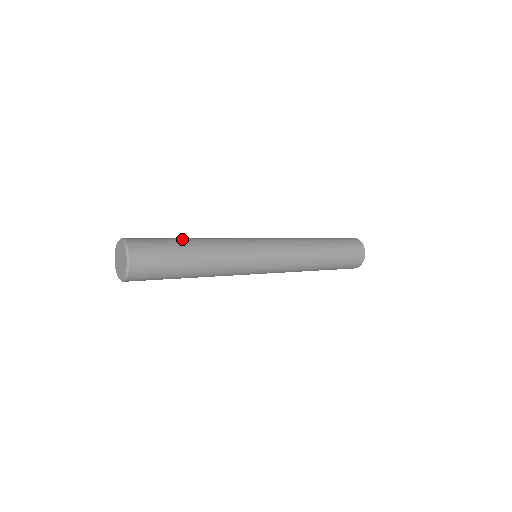
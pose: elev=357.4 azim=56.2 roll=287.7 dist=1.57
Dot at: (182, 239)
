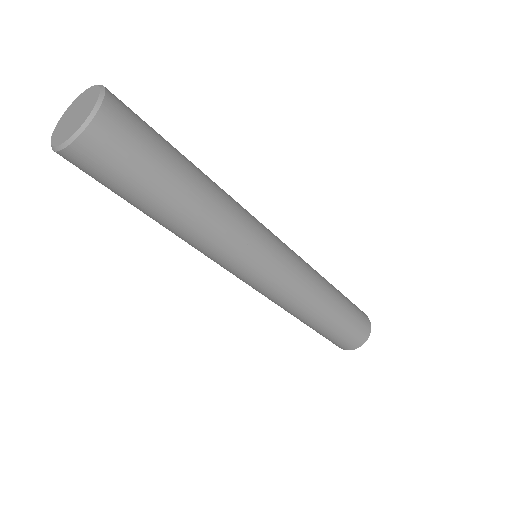
Dot at: occluded
